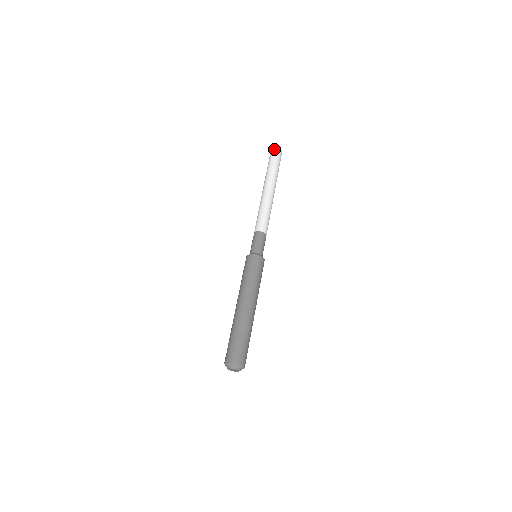
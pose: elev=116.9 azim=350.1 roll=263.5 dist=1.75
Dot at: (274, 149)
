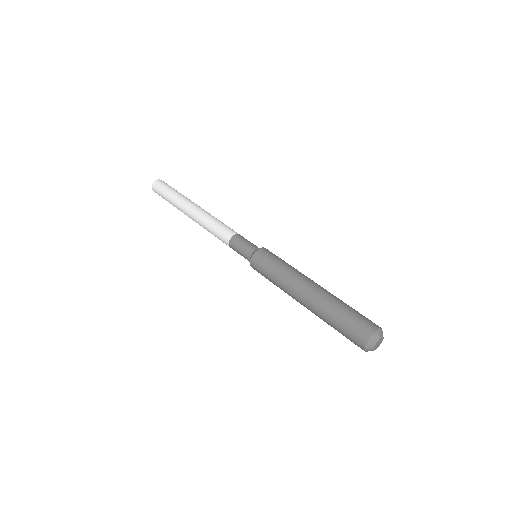
Dot at: (153, 186)
